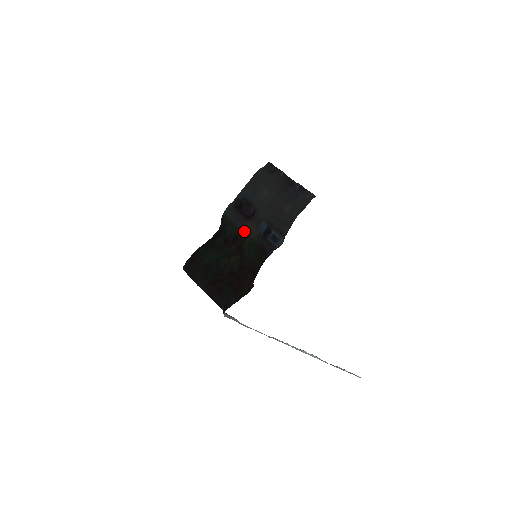
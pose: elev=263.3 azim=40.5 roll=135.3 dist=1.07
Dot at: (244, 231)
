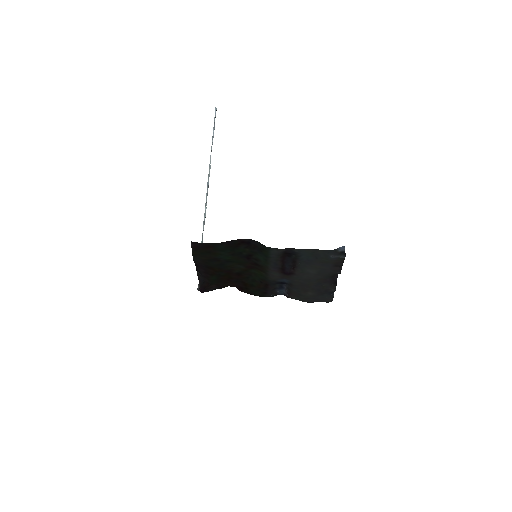
Dot at: (269, 272)
